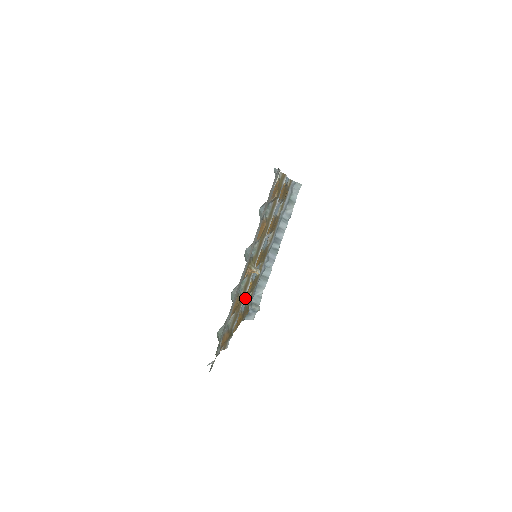
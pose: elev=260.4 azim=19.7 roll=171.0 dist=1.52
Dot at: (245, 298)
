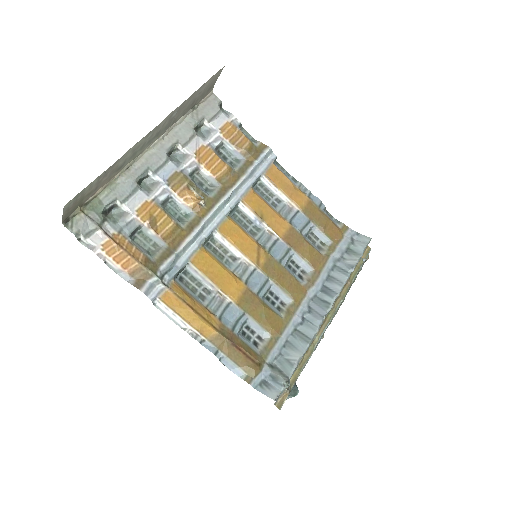
Dot at: (214, 278)
